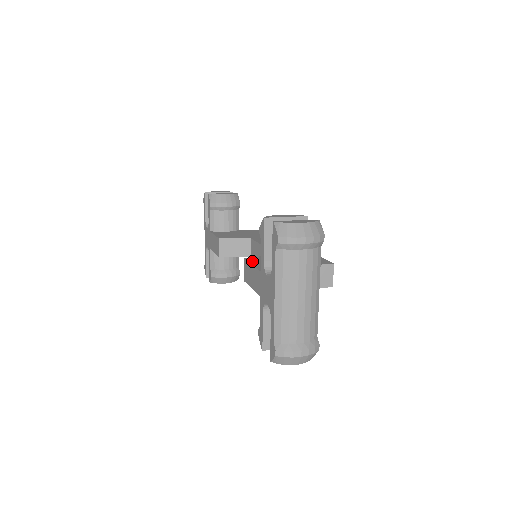
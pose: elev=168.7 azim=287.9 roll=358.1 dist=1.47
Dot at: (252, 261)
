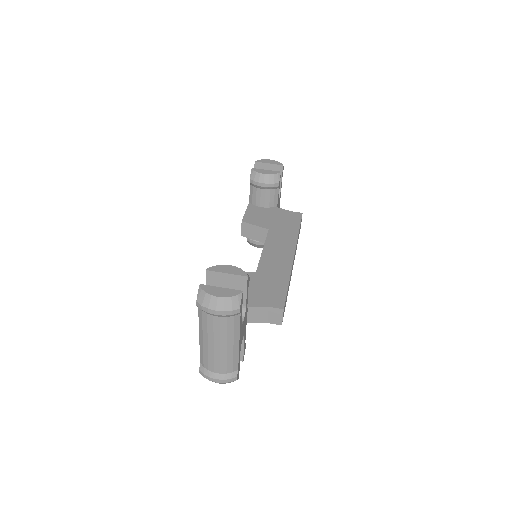
Dot at: occluded
